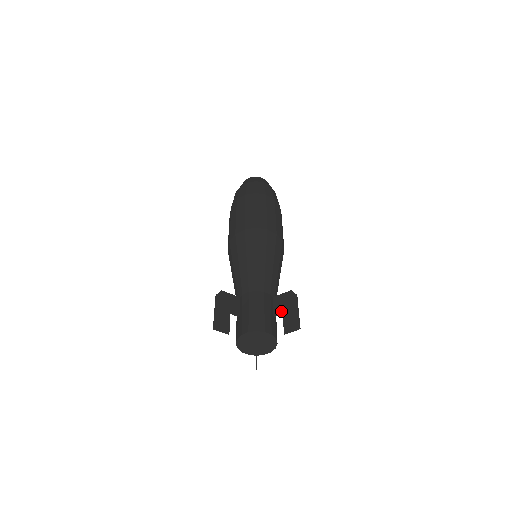
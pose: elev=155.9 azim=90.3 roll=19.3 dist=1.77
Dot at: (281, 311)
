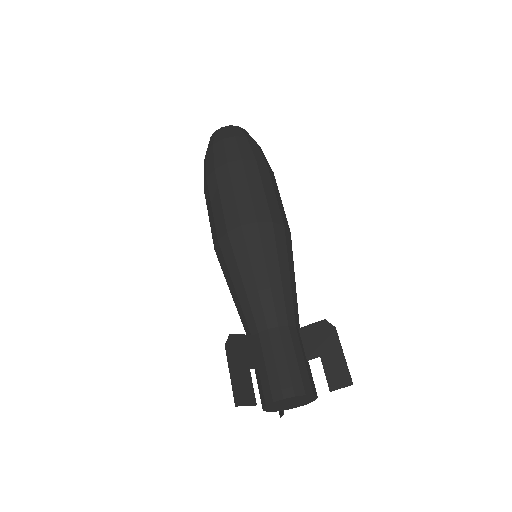
Dot at: (317, 353)
